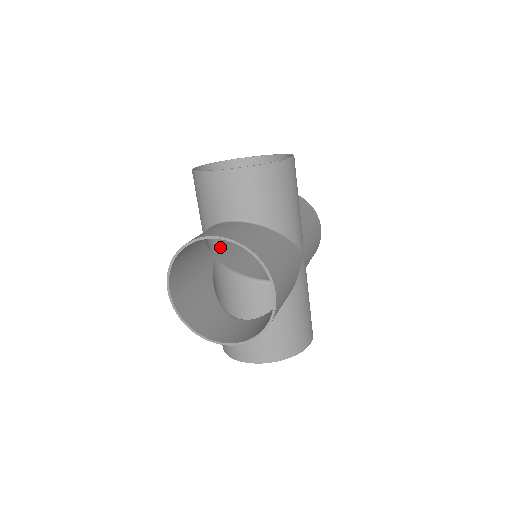
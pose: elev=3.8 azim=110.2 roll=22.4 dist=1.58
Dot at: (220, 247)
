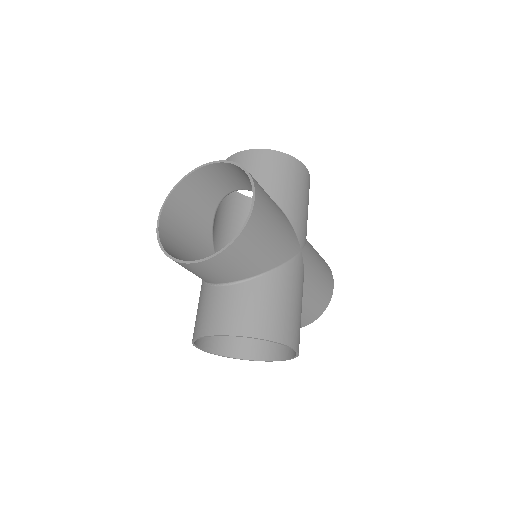
Dot at: (216, 243)
